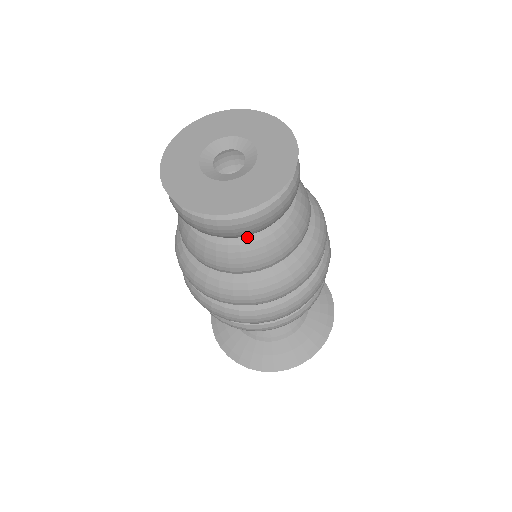
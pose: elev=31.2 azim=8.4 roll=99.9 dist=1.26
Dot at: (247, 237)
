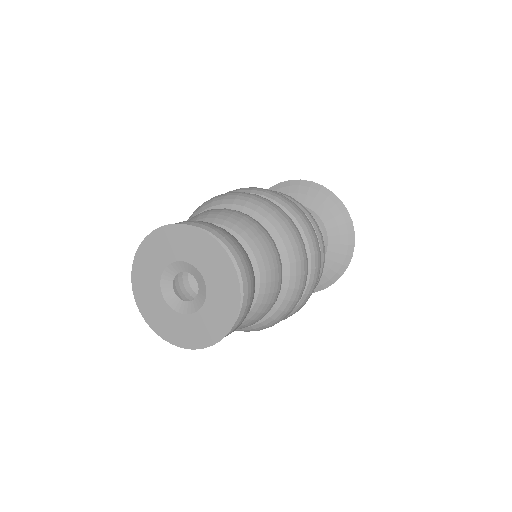
Dot at: occluded
